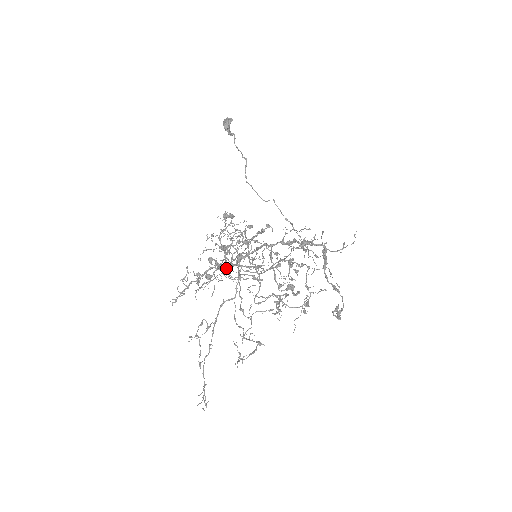
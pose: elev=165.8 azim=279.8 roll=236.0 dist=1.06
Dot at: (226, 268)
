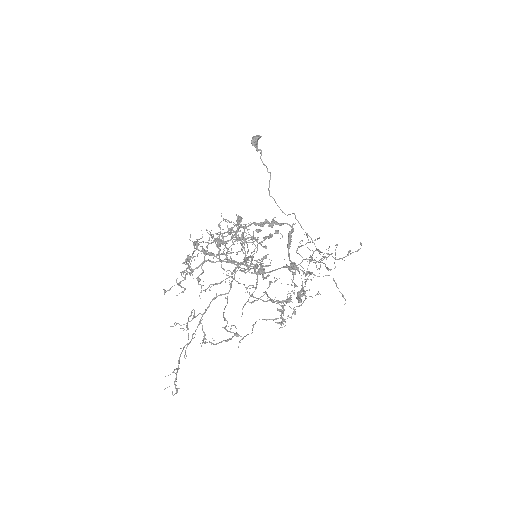
Dot at: (211, 254)
